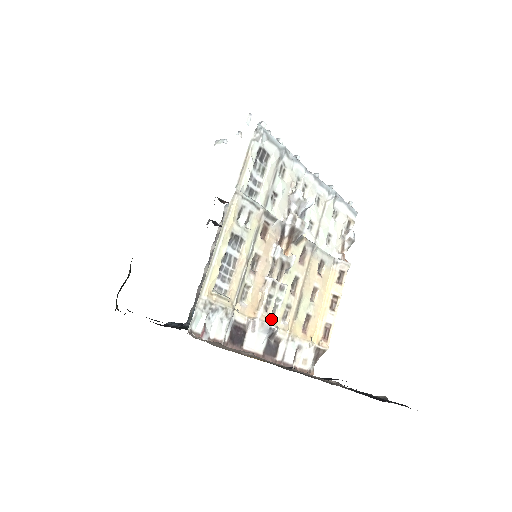
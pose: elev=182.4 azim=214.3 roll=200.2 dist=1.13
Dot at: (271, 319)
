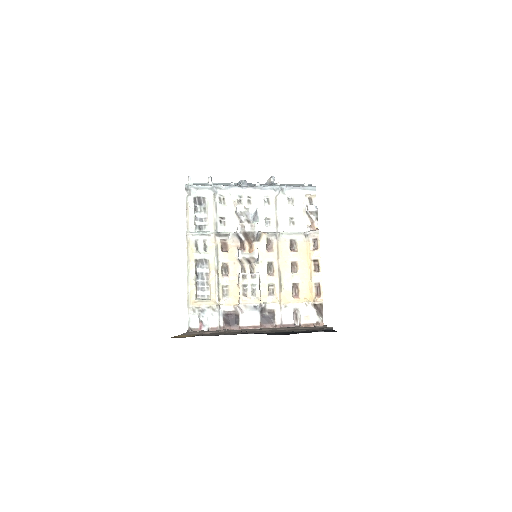
Dot at: (252, 300)
